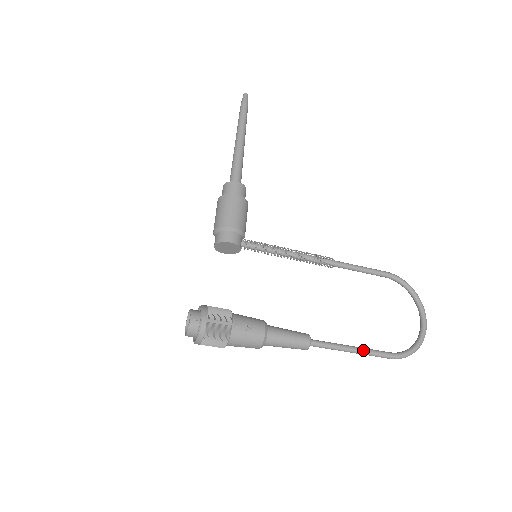
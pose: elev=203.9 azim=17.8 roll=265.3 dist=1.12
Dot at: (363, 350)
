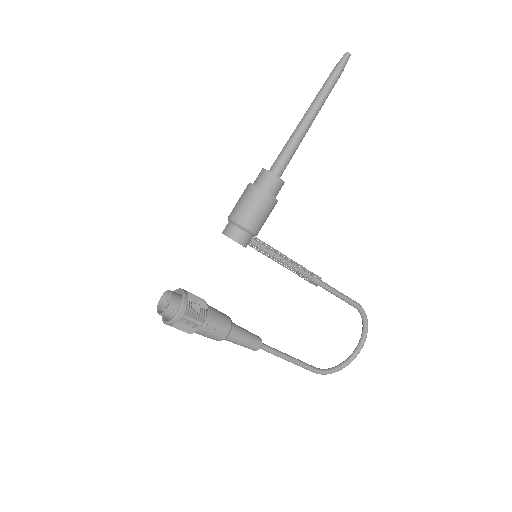
Dot at: (297, 363)
